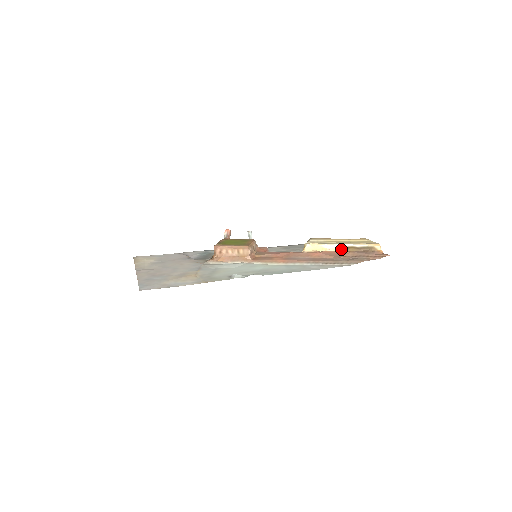
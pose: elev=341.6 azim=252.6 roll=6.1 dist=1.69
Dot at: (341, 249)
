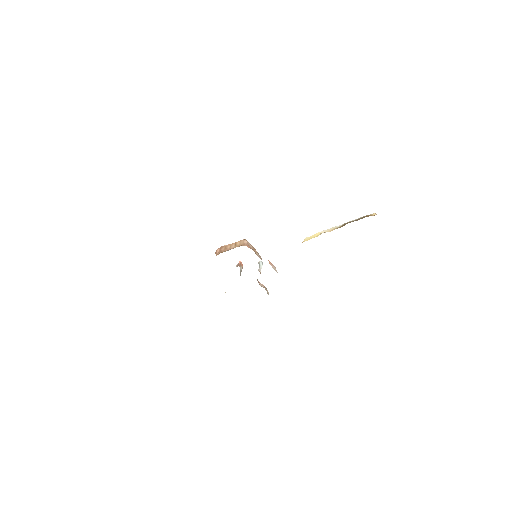
Dot at: (337, 228)
